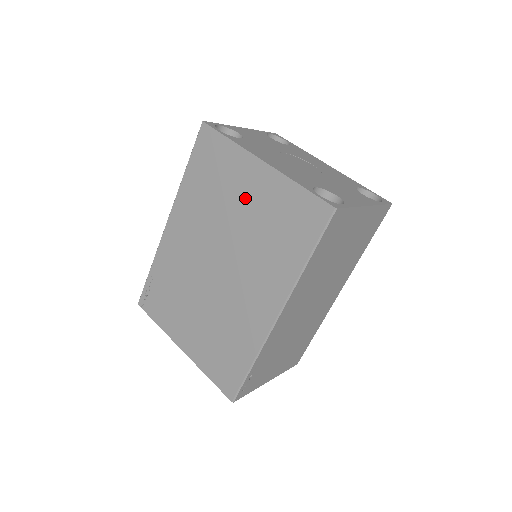
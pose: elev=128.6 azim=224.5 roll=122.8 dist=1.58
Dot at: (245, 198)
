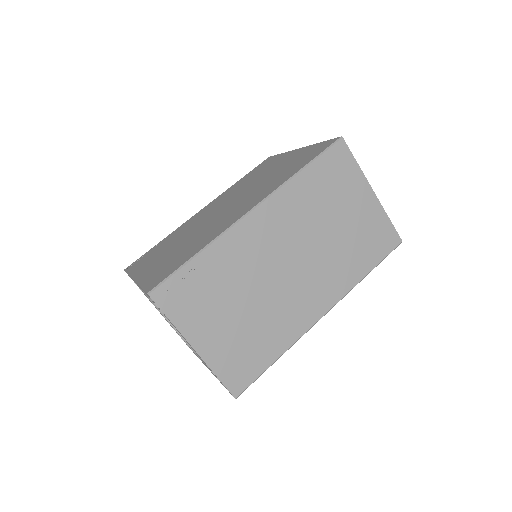
Dot at: (274, 168)
